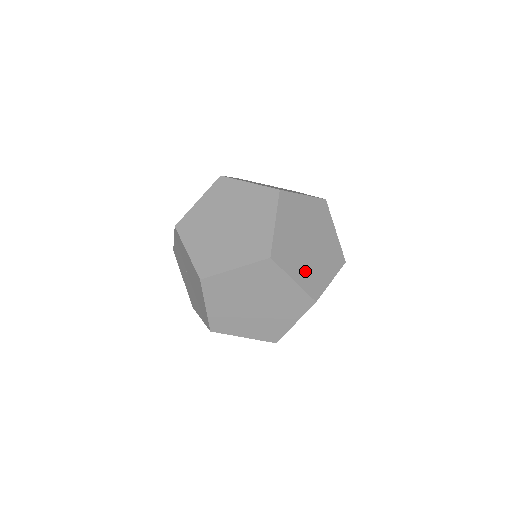
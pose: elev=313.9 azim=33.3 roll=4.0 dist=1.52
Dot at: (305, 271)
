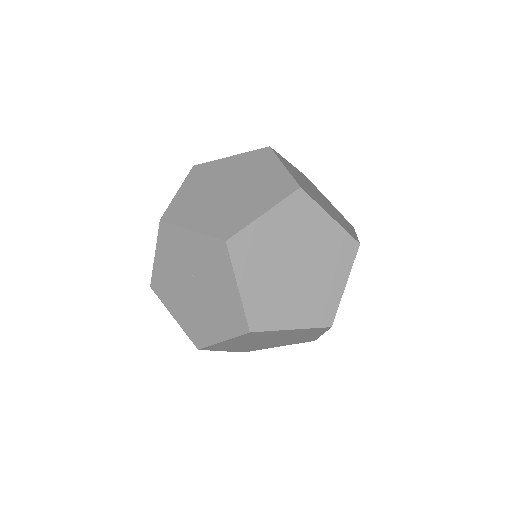
Dot at: occluded
